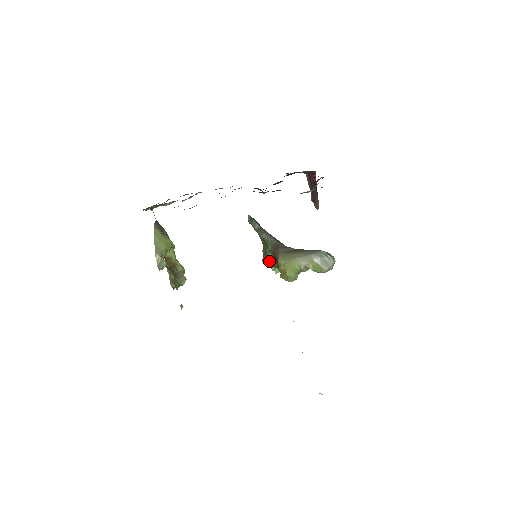
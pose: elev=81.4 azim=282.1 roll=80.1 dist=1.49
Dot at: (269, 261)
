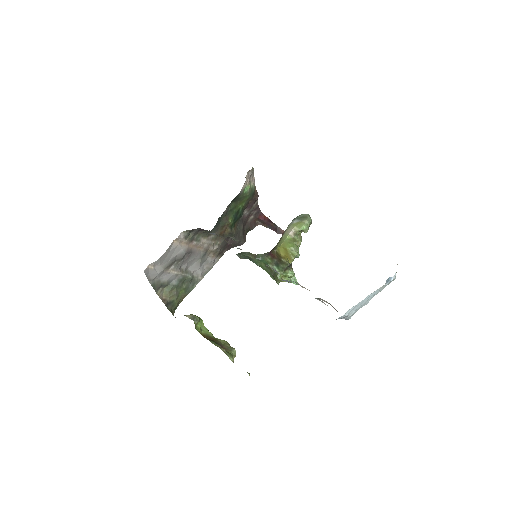
Dot at: (278, 272)
